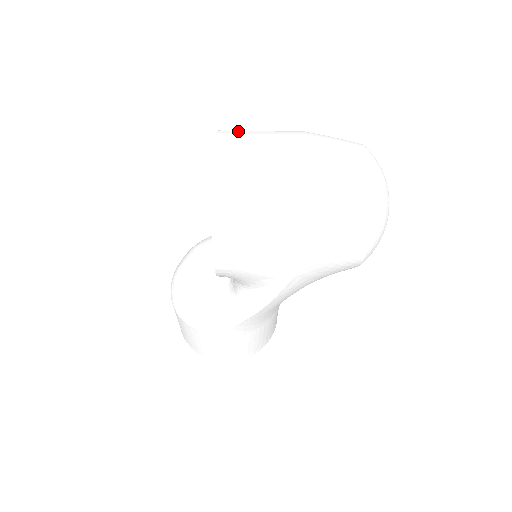
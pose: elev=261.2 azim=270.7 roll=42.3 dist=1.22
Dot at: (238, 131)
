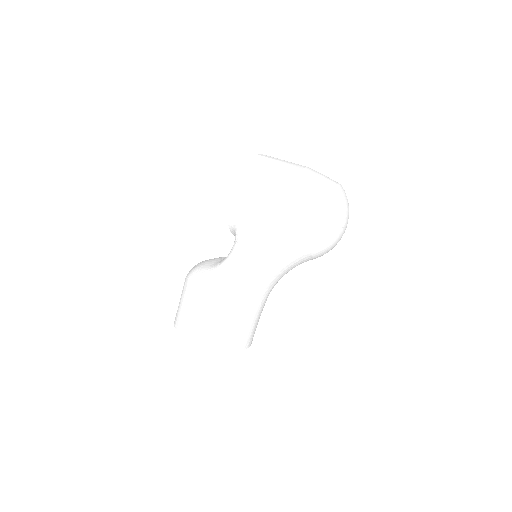
Dot at: occluded
